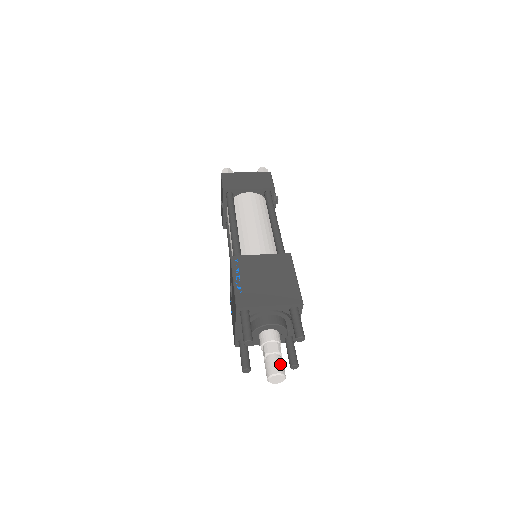
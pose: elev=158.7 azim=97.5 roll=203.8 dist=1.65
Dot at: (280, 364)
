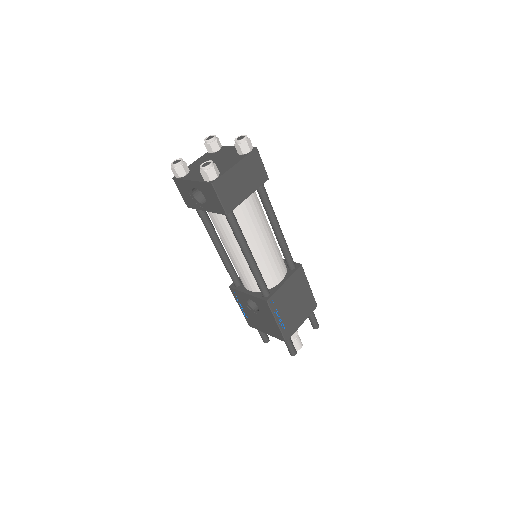
Dot at: (300, 341)
